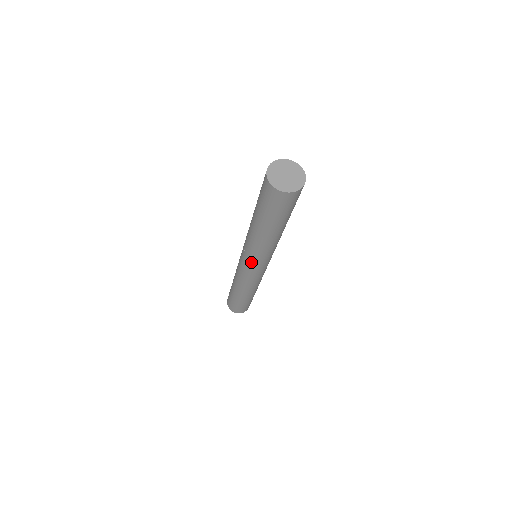
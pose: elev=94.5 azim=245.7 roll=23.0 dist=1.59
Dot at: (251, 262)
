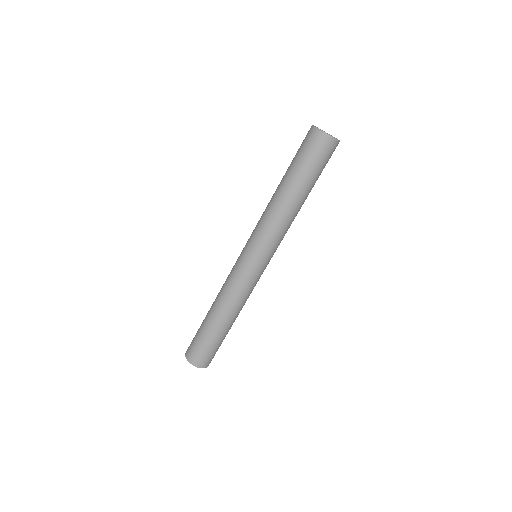
Dot at: (253, 245)
